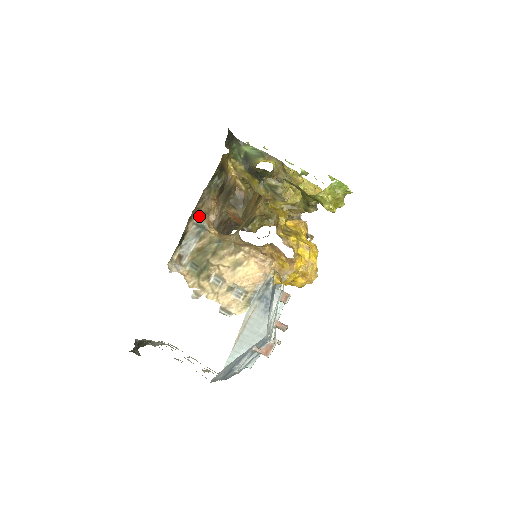
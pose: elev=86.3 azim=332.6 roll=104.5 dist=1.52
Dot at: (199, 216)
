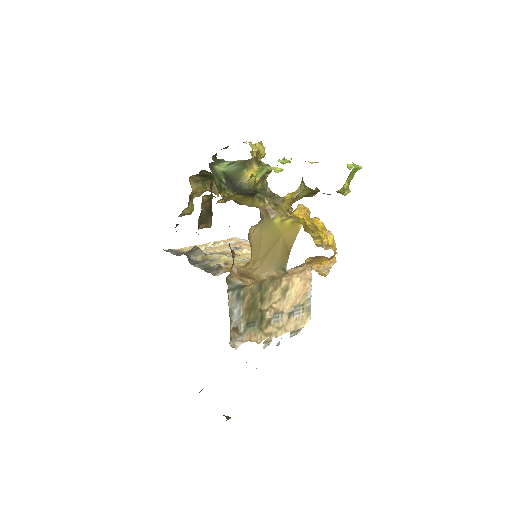
Dot at: (227, 280)
